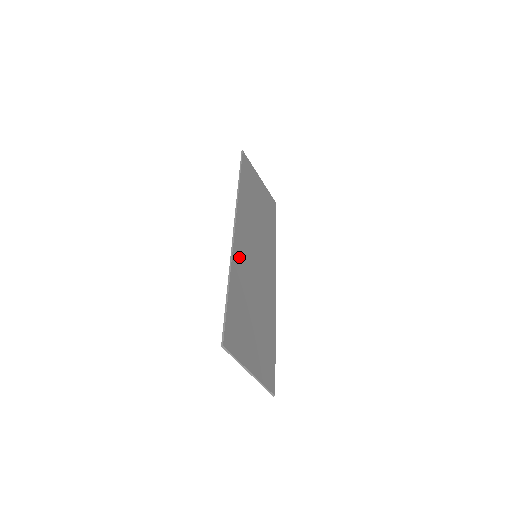
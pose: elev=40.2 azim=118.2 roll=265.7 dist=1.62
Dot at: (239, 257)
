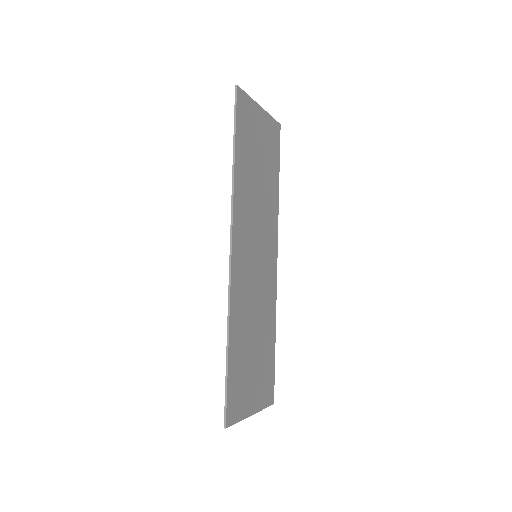
Dot at: (237, 290)
